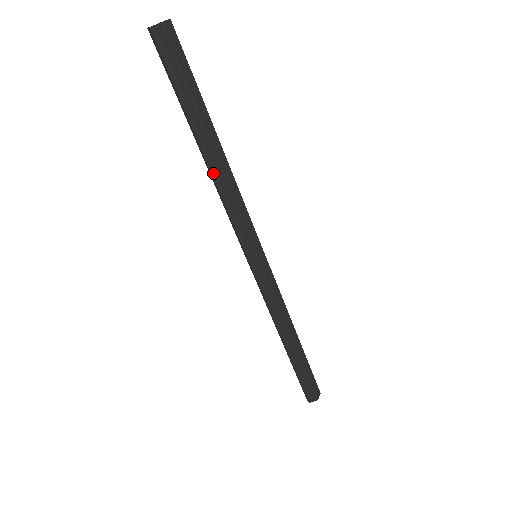
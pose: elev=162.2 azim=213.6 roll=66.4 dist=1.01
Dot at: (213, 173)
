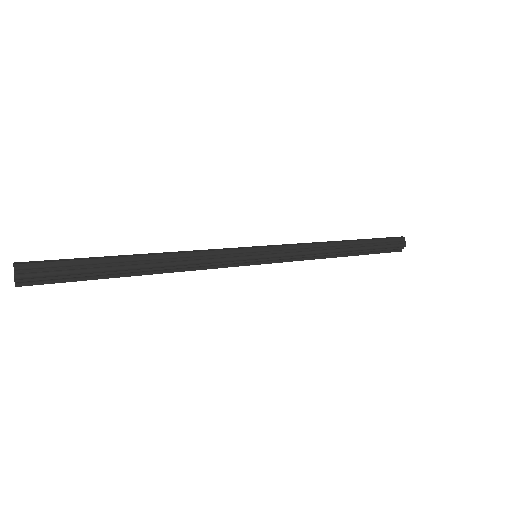
Dot at: (165, 272)
